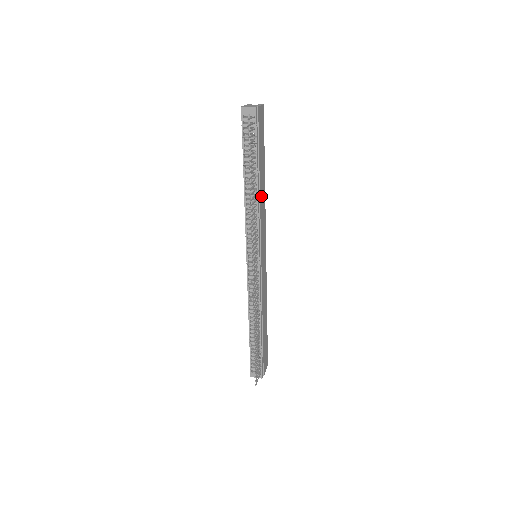
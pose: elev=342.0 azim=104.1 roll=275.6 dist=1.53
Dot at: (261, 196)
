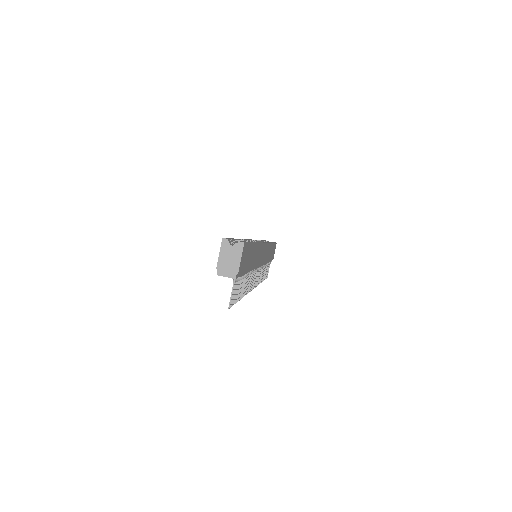
Dot at: (254, 260)
